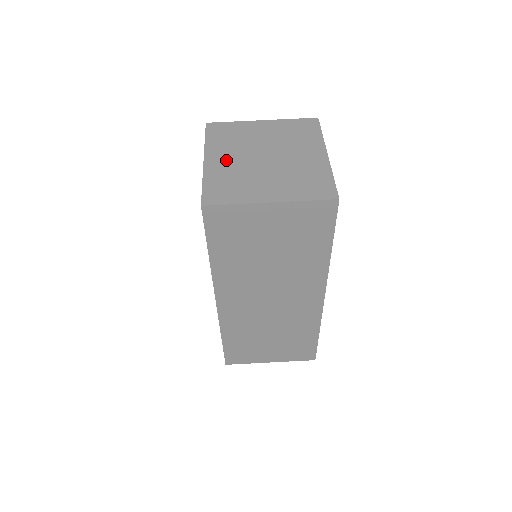
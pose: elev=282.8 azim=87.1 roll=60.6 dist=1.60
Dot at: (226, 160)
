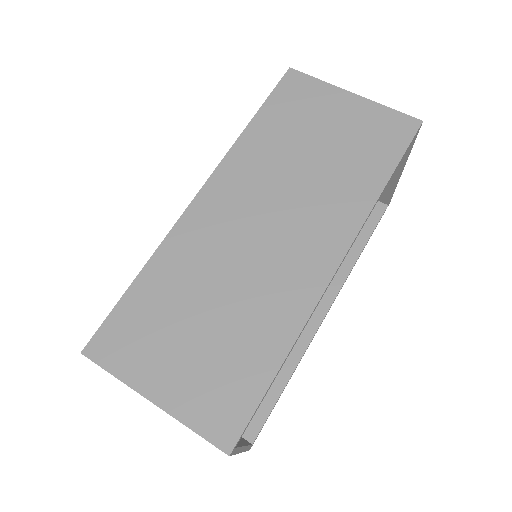
Dot at: occluded
